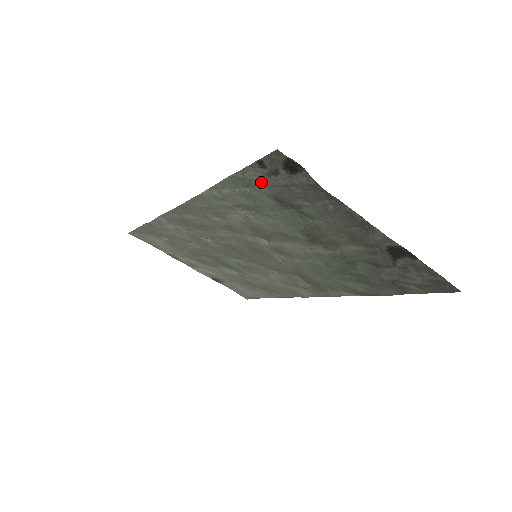
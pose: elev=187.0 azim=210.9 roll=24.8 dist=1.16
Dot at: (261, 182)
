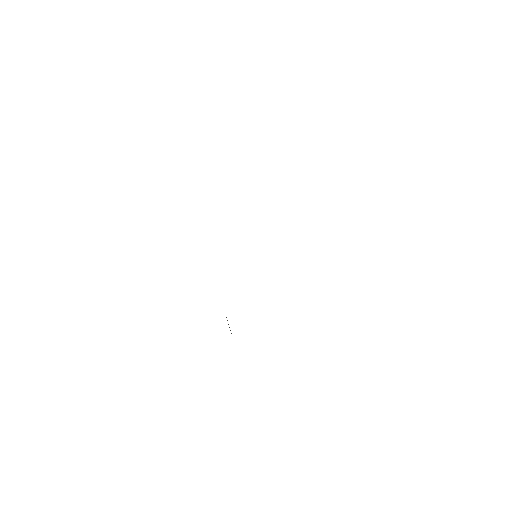
Dot at: occluded
